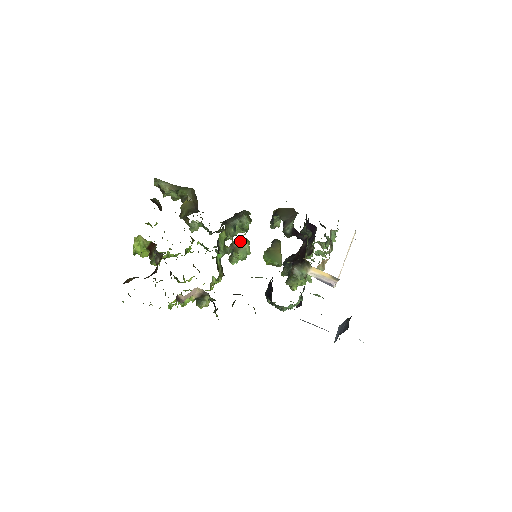
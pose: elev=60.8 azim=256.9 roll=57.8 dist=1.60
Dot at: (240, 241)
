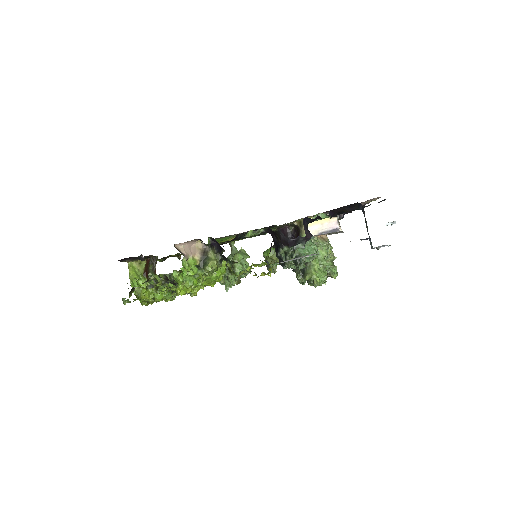
Dot at: occluded
